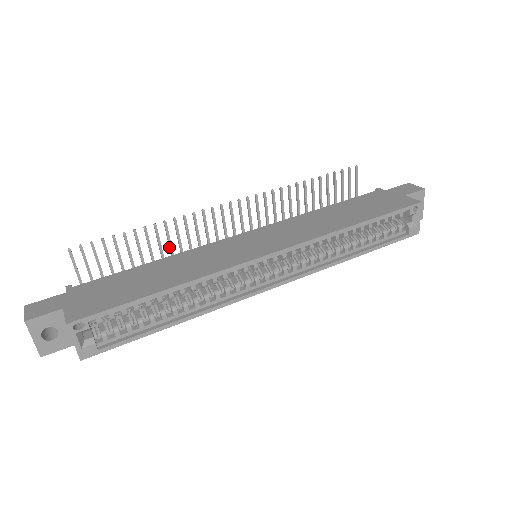
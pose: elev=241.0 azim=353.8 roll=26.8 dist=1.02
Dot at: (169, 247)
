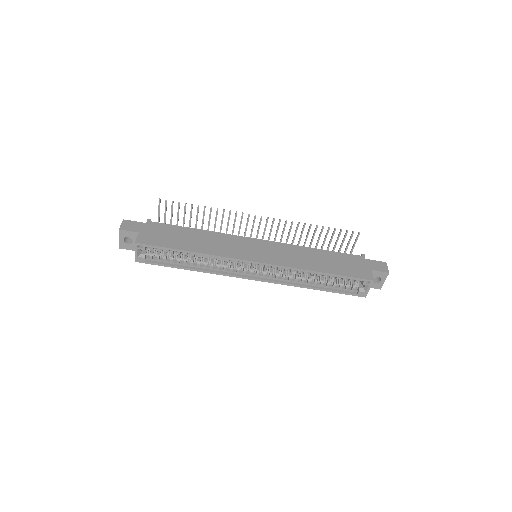
Dot at: (215, 223)
